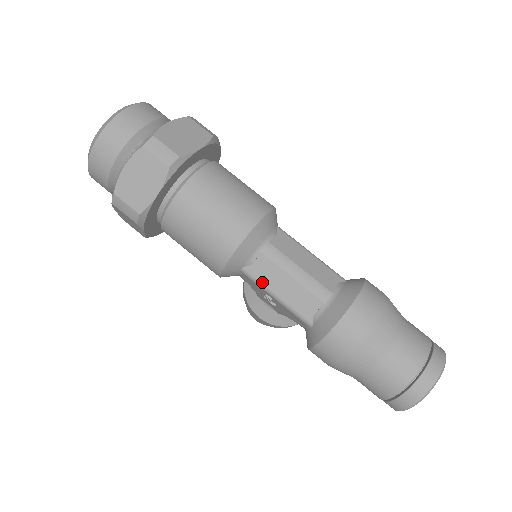
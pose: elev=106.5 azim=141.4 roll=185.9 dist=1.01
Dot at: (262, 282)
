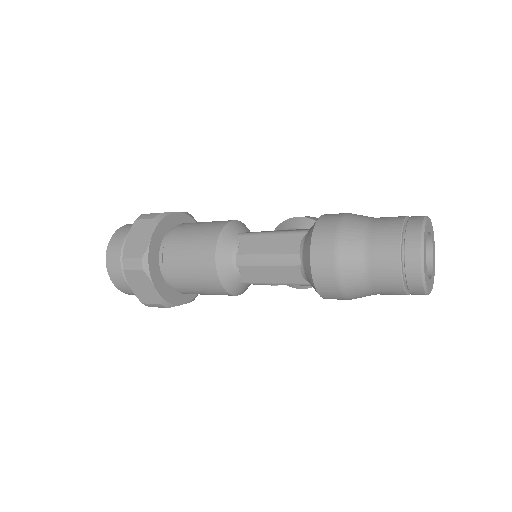
Dot at: (257, 282)
